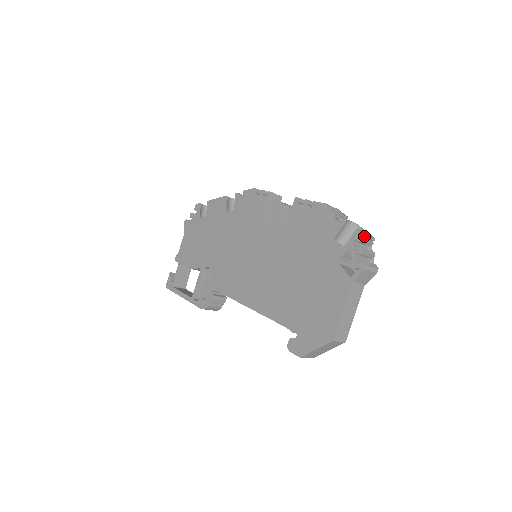
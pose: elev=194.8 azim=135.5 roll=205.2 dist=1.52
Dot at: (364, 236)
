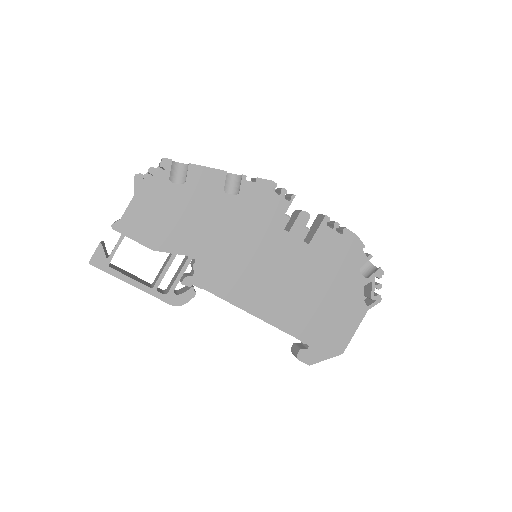
Dot at: (382, 274)
